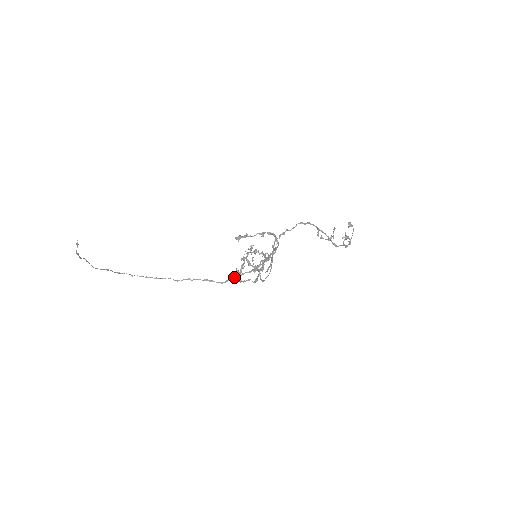
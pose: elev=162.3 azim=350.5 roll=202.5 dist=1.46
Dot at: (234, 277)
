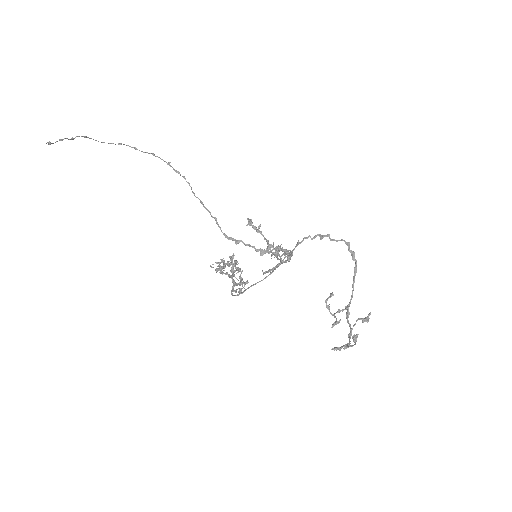
Dot at: (240, 241)
